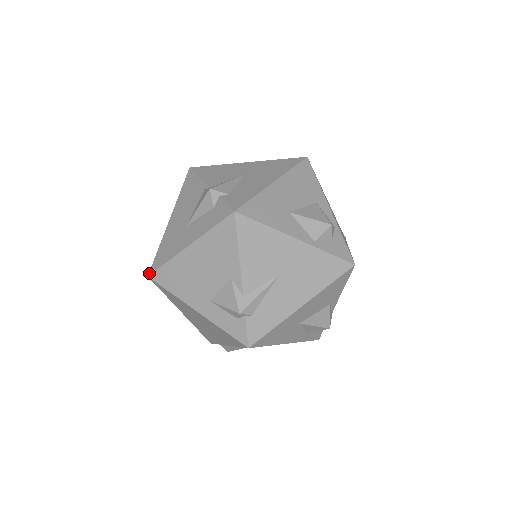
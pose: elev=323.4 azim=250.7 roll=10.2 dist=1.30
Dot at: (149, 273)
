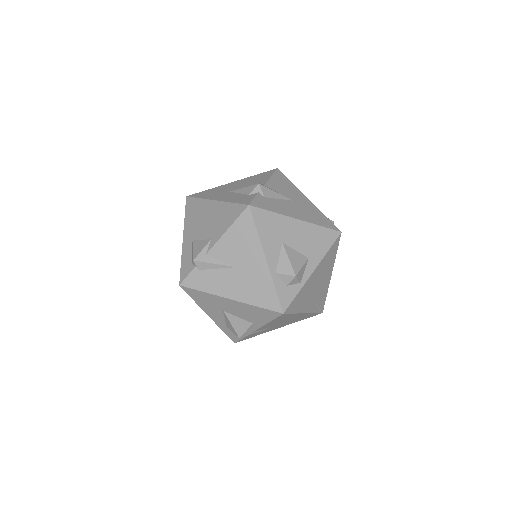
Dot at: (189, 195)
